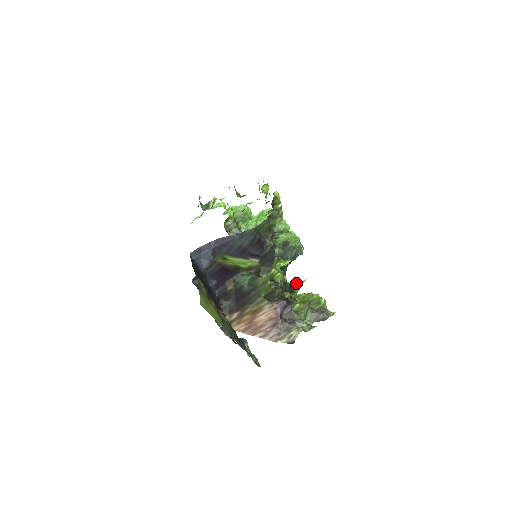
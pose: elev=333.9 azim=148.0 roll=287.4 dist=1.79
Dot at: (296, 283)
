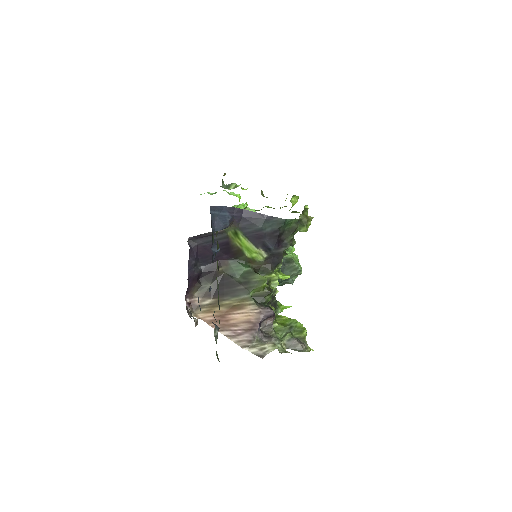
Dot at: (280, 304)
